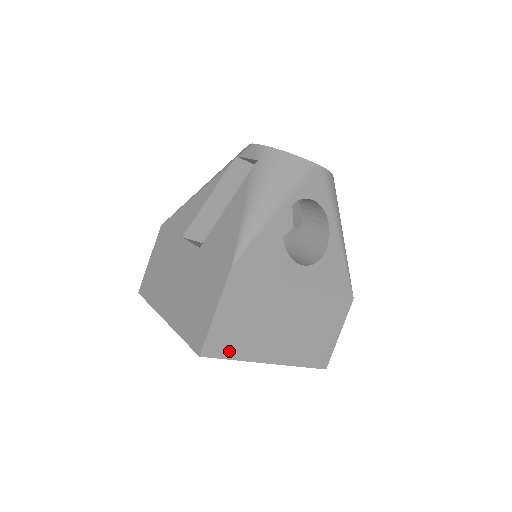
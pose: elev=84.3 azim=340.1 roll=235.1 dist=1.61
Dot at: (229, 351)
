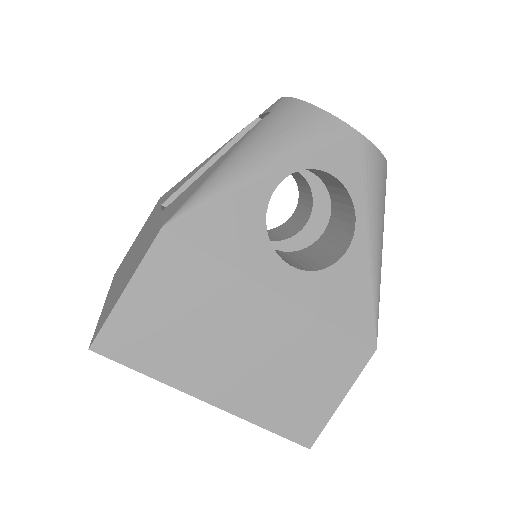
Dot at: (140, 358)
